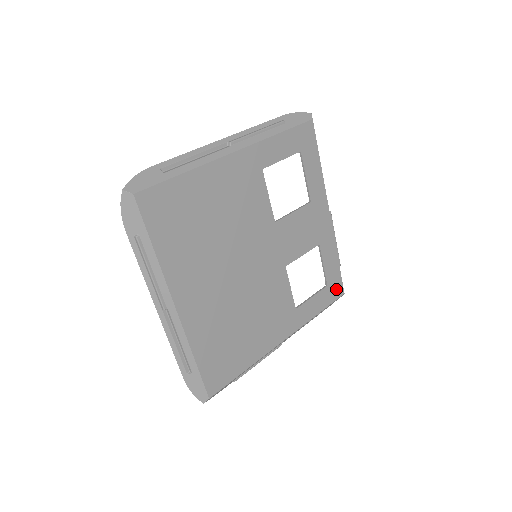
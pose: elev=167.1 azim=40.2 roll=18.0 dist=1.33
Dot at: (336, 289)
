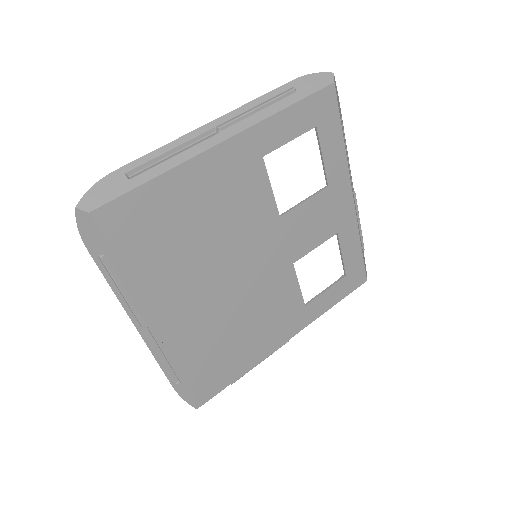
Dot at: (357, 278)
